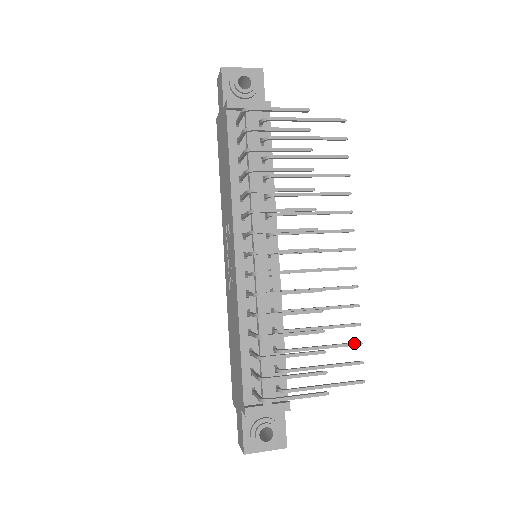
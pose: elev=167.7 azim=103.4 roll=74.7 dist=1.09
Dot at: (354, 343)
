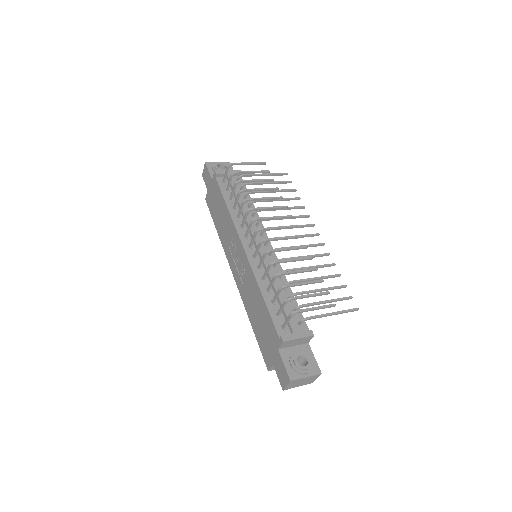
Dot at: (341, 286)
